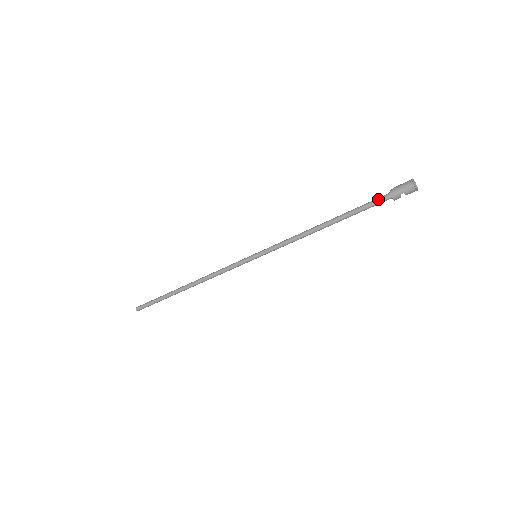
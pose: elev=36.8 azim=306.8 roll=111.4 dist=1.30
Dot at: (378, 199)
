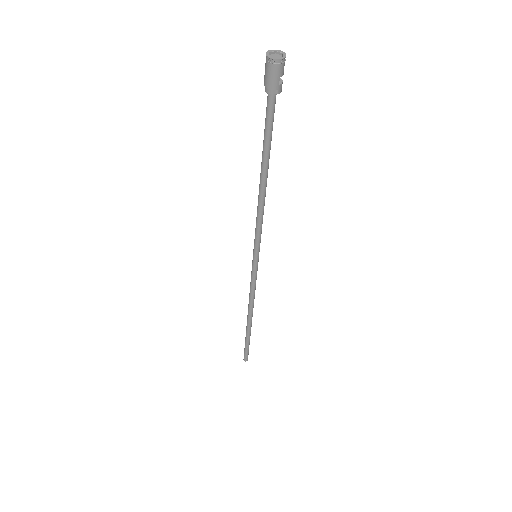
Dot at: (268, 111)
